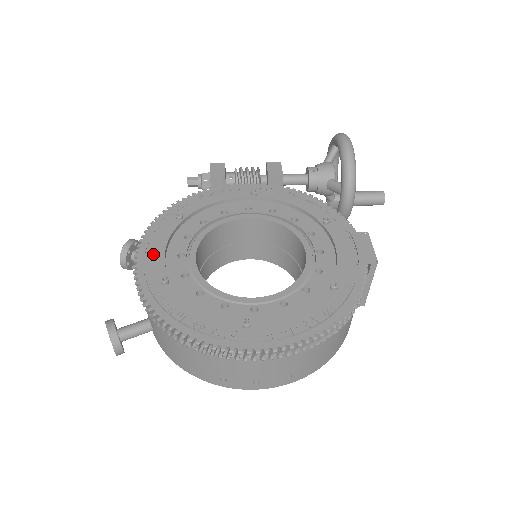
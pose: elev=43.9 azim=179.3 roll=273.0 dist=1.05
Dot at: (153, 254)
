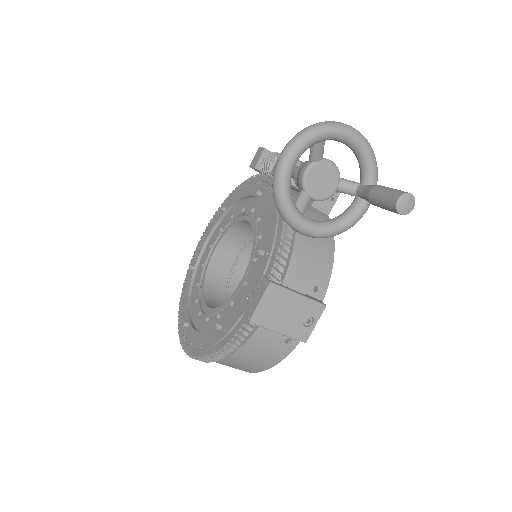
Dot at: (202, 241)
